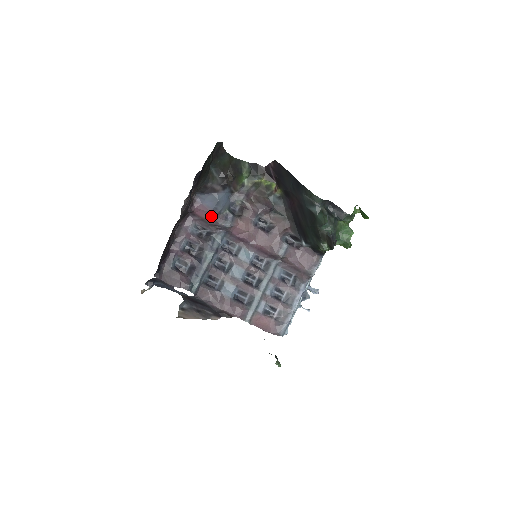
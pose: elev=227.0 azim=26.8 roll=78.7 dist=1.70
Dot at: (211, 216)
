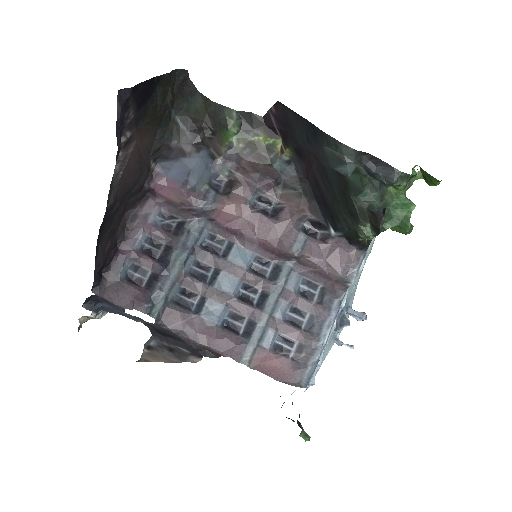
Dot at: (181, 195)
